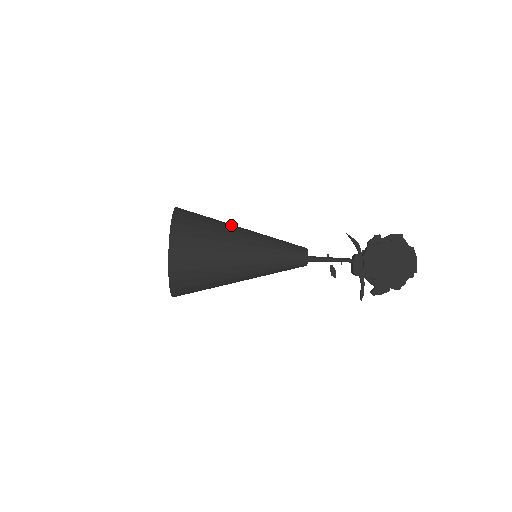
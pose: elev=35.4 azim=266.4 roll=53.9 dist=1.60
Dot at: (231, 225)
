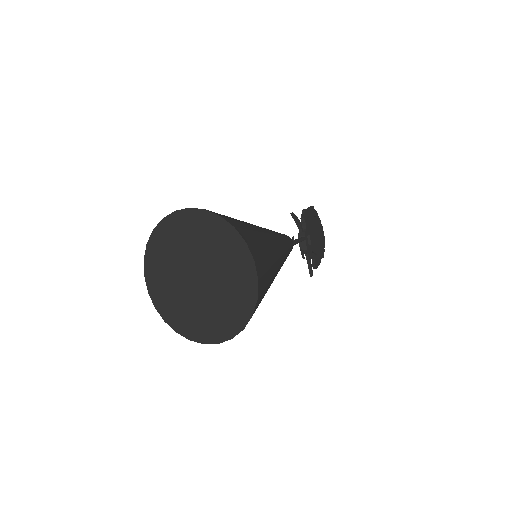
Dot at: occluded
